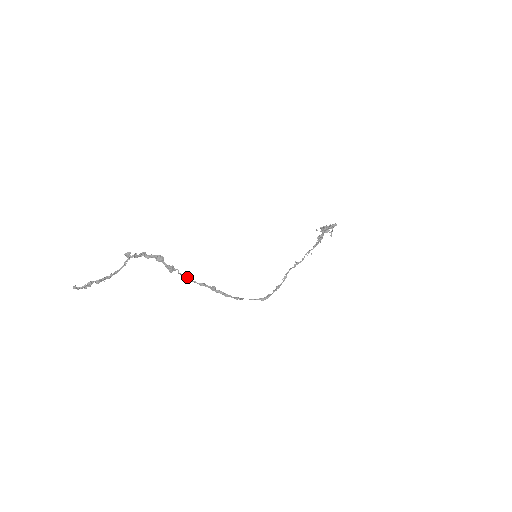
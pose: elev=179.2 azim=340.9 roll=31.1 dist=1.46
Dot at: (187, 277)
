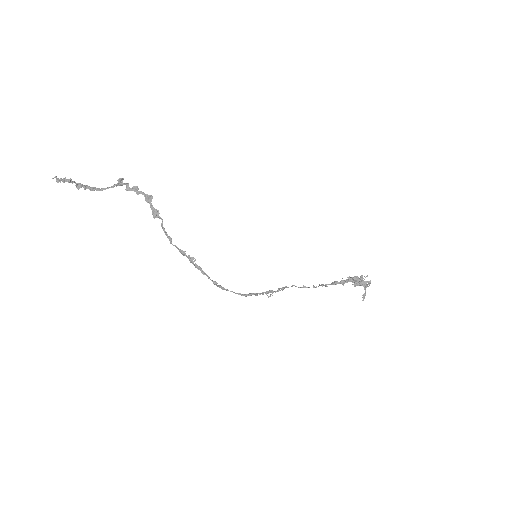
Dot at: (170, 238)
